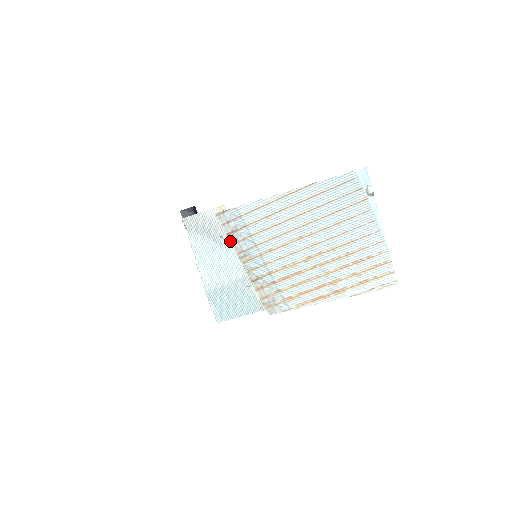
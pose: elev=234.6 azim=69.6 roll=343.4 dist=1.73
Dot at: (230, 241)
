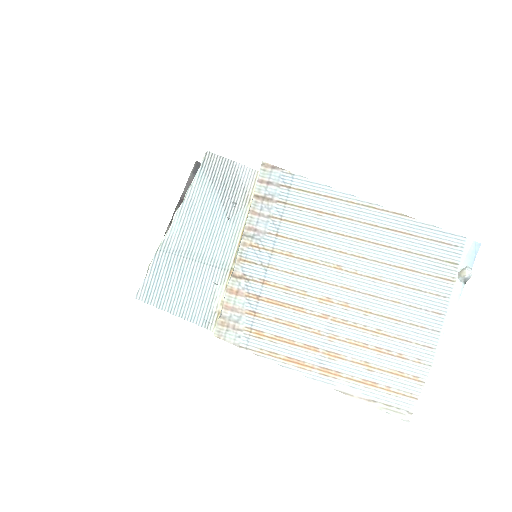
Dot at: (251, 206)
